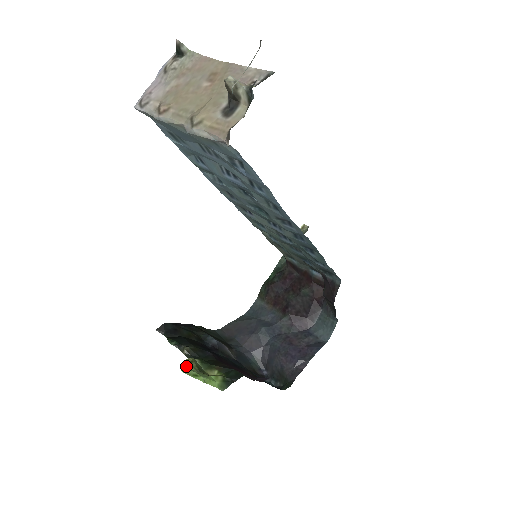
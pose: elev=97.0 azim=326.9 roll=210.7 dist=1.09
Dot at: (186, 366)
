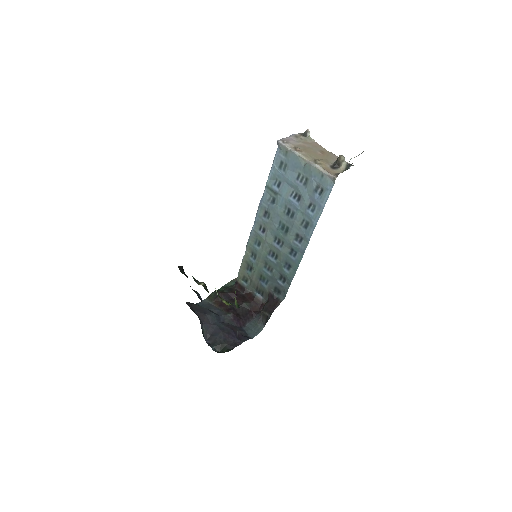
Dot at: occluded
